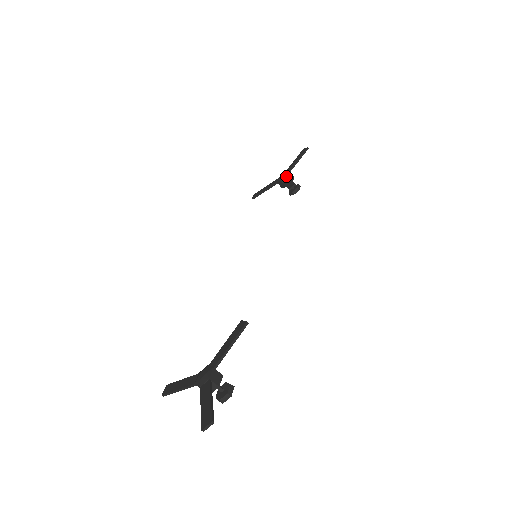
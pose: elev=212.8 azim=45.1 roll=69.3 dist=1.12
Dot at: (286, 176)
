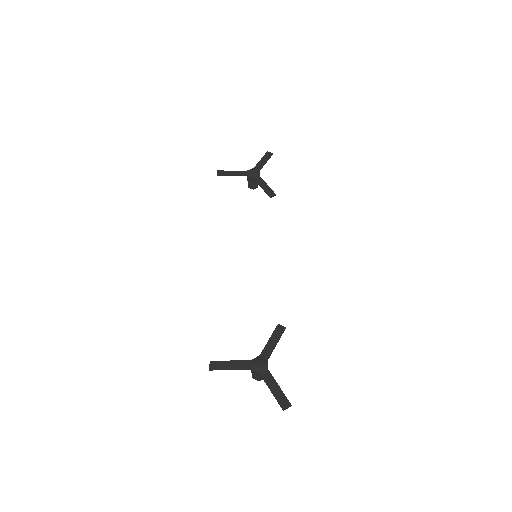
Dot at: (259, 176)
